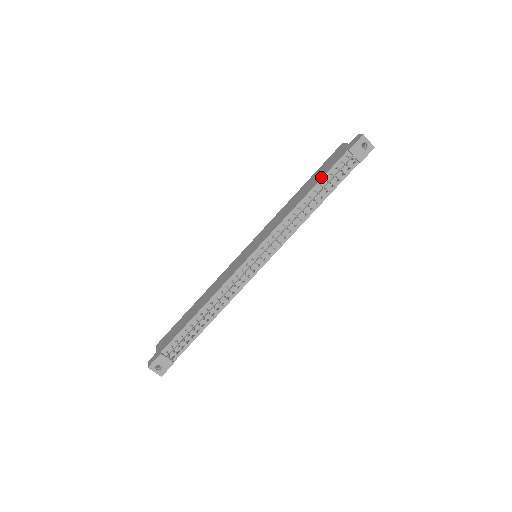
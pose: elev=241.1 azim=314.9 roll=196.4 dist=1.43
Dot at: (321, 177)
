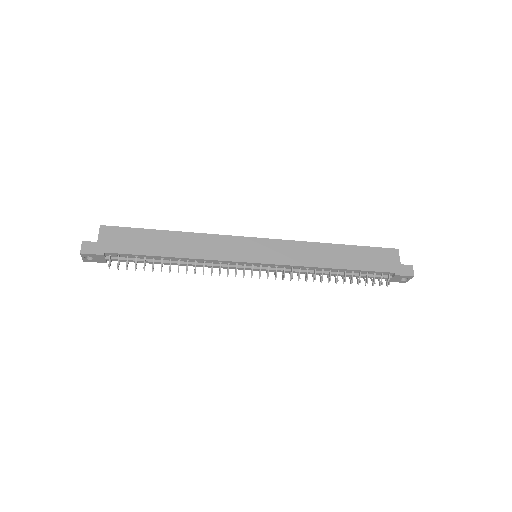
Dot at: (361, 268)
